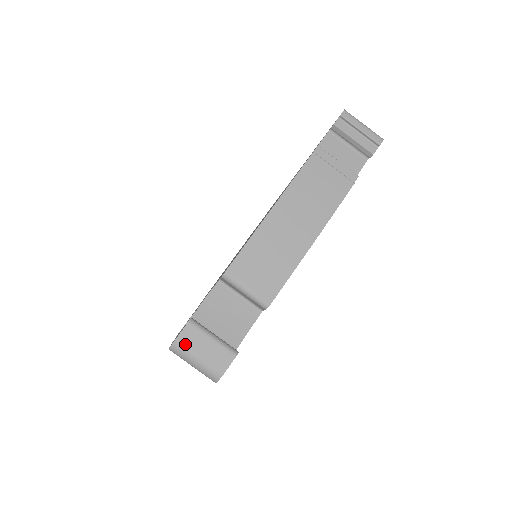
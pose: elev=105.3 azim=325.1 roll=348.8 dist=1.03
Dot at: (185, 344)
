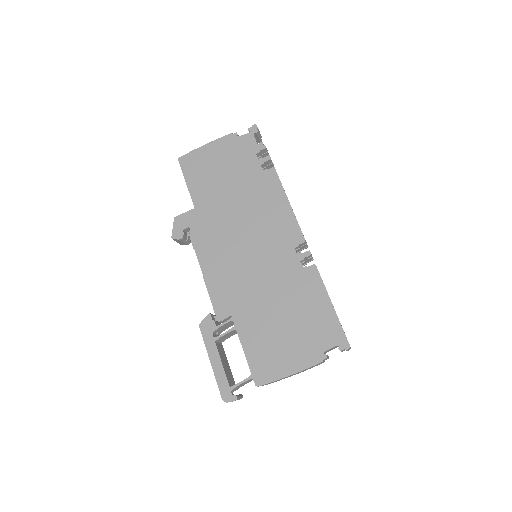
Dot at: occluded
